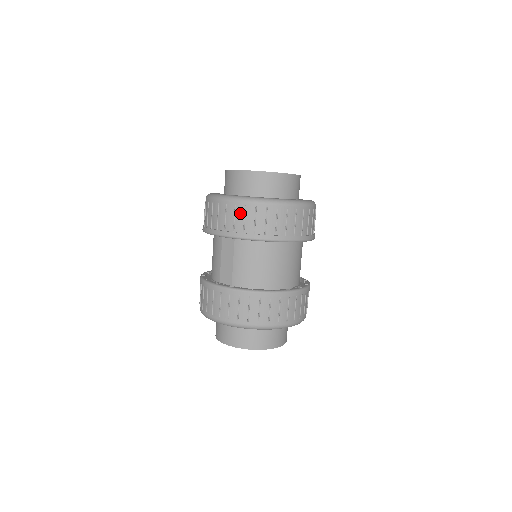
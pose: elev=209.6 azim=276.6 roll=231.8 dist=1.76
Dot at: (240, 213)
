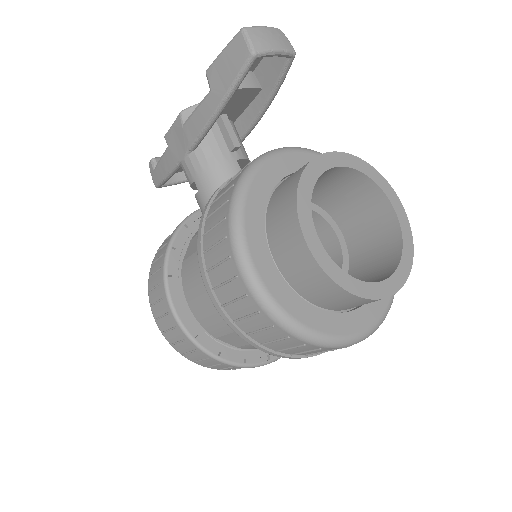
Dot at: (320, 351)
